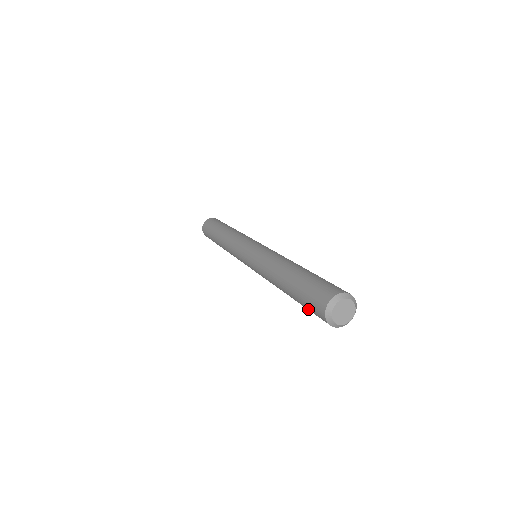
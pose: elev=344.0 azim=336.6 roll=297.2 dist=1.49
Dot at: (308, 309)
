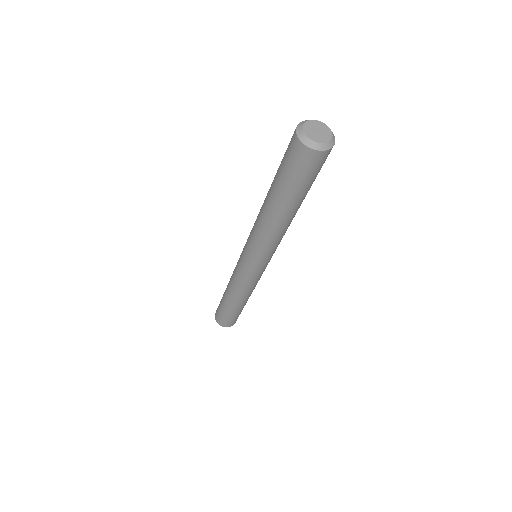
Dot at: (282, 161)
